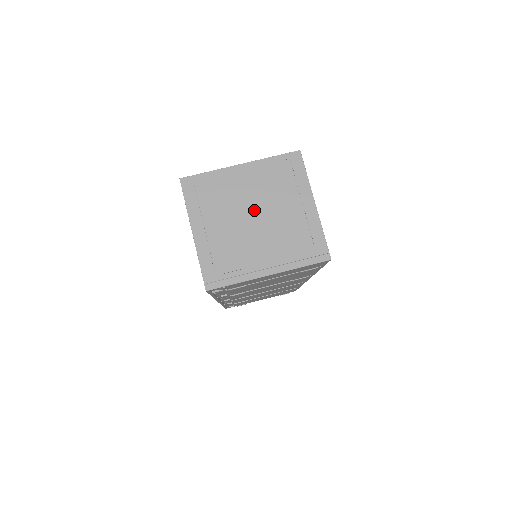
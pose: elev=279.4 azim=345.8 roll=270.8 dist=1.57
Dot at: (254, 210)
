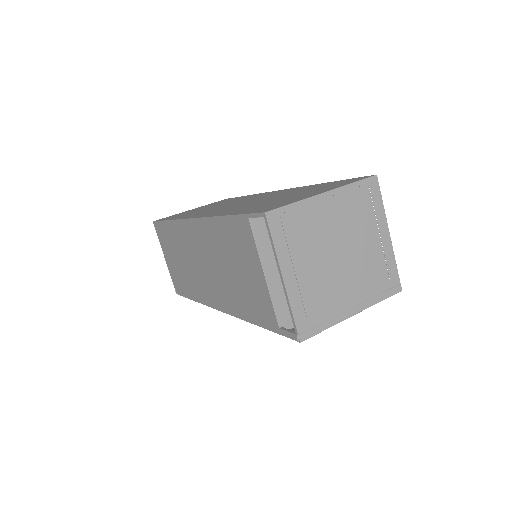
Dot at: (340, 246)
